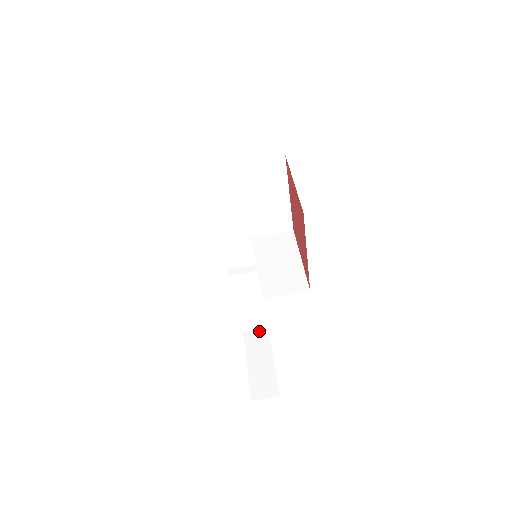
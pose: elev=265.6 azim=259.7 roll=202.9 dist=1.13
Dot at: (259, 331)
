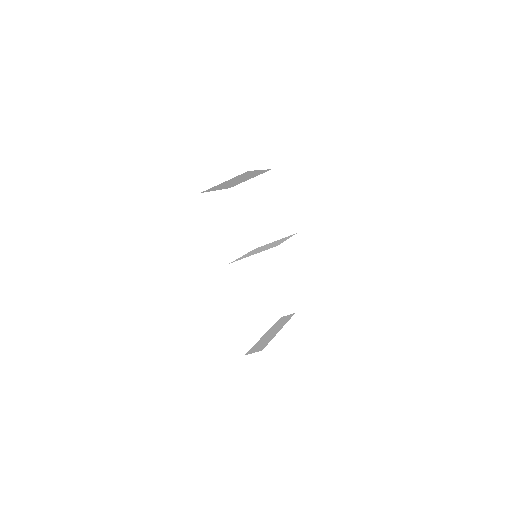
Dot at: (273, 271)
